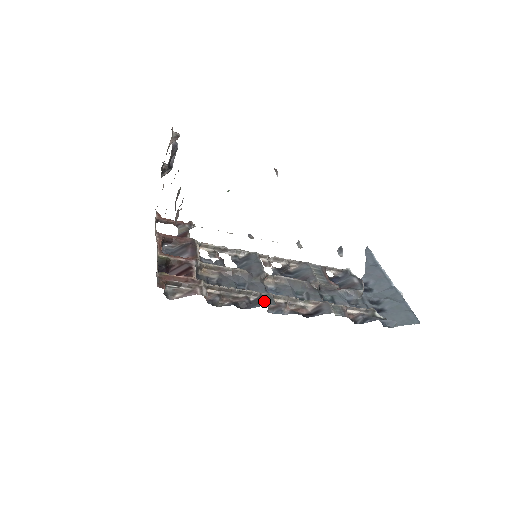
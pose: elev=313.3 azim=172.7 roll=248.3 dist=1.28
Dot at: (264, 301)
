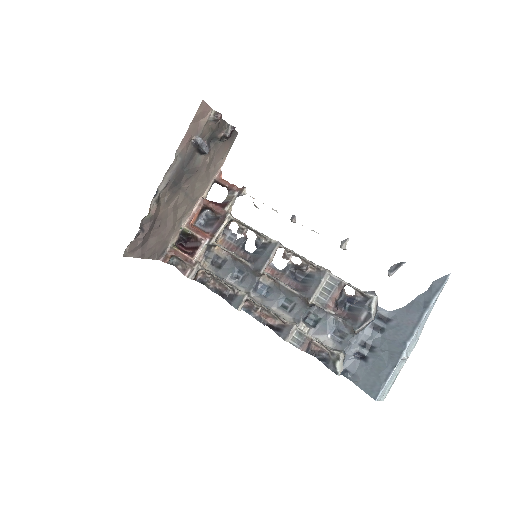
Dot at: (234, 301)
